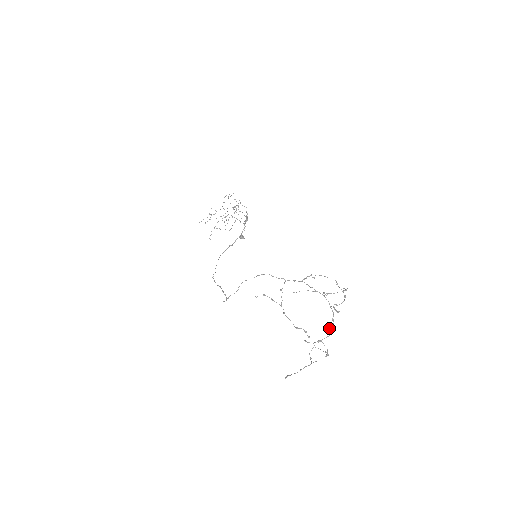
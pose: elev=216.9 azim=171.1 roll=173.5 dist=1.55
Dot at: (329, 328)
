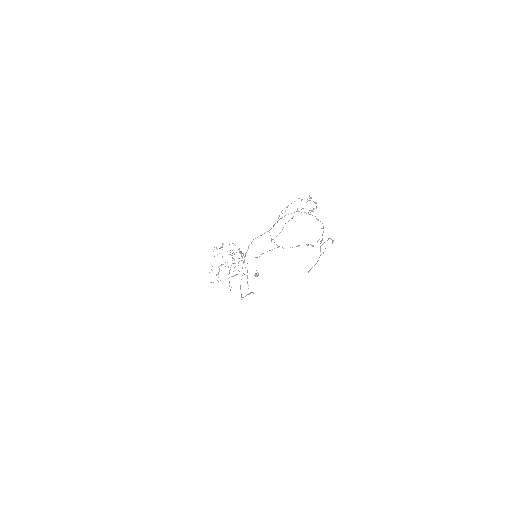
Dot at: (321, 228)
